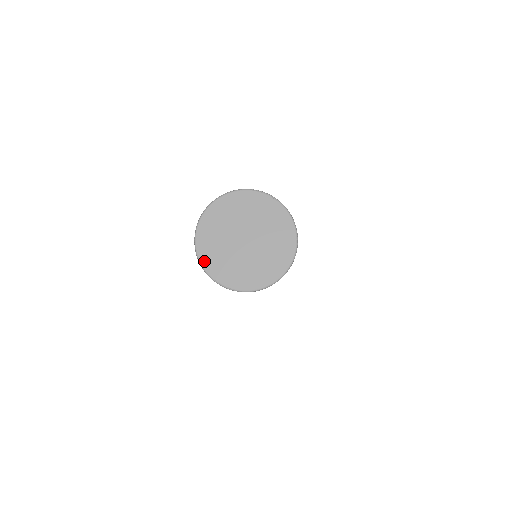
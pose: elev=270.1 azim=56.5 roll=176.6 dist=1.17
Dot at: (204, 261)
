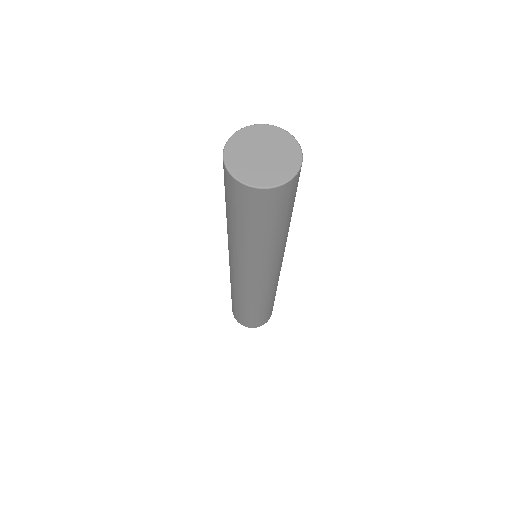
Dot at: (227, 152)
